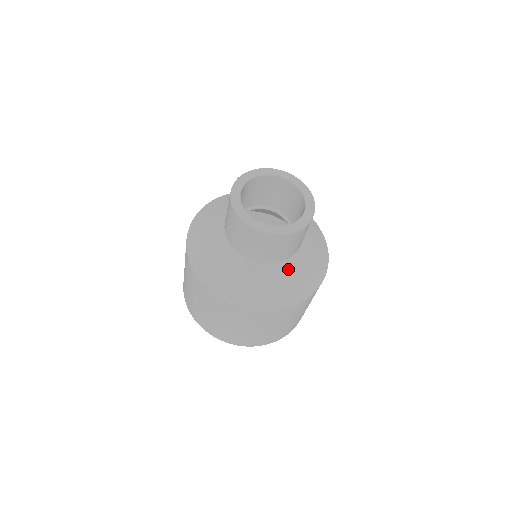
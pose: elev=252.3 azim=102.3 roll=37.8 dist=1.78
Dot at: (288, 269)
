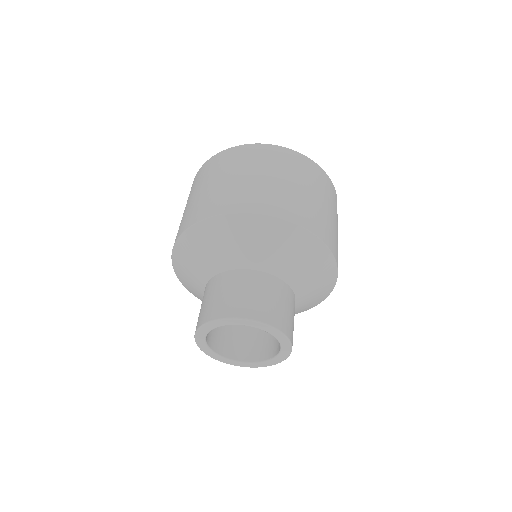
Dot at: occluded
